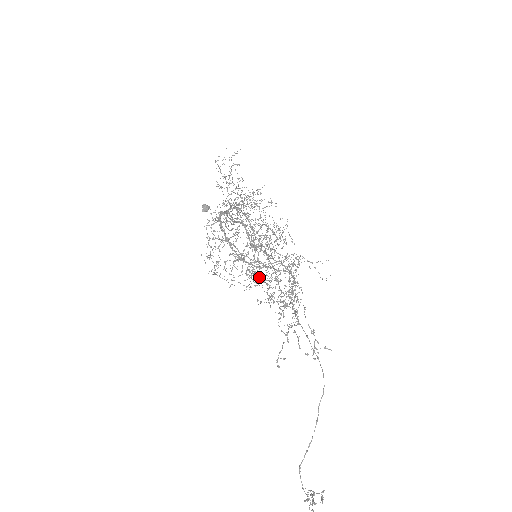
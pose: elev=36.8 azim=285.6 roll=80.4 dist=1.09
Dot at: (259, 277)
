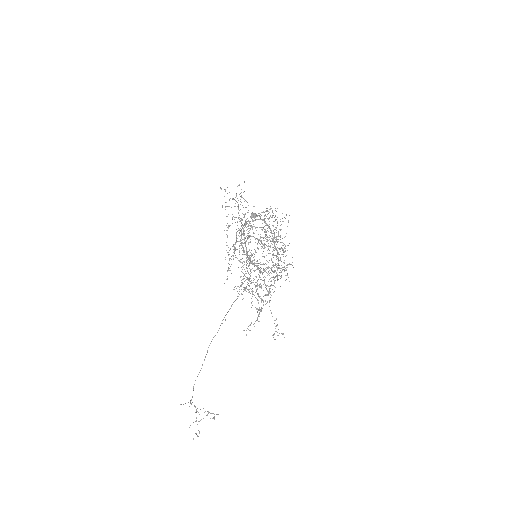
Dot at: (227, 270)
